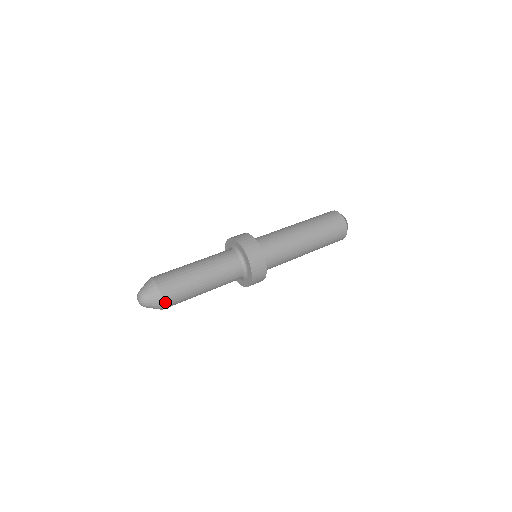
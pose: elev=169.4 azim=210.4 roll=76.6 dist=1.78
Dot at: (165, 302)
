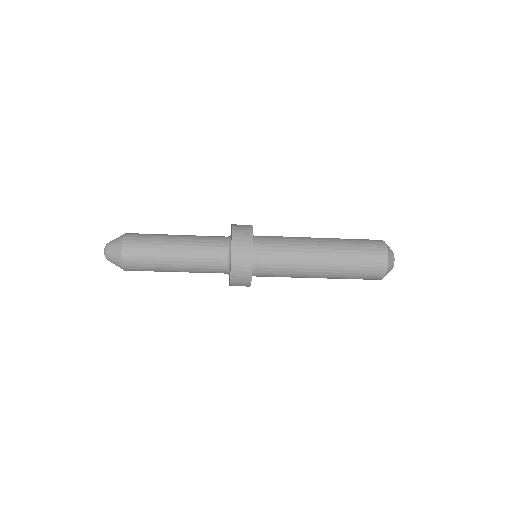
Dot at: (124, 250)
